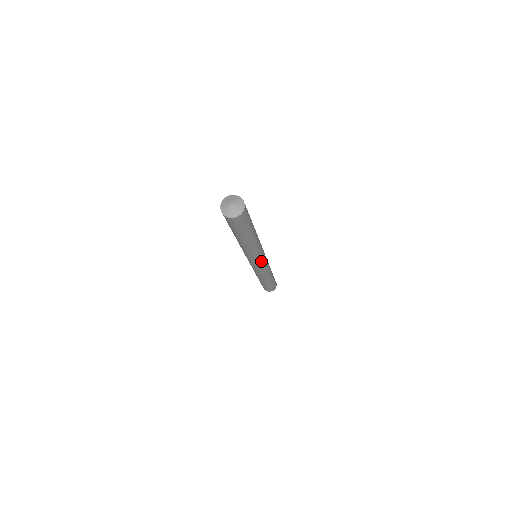
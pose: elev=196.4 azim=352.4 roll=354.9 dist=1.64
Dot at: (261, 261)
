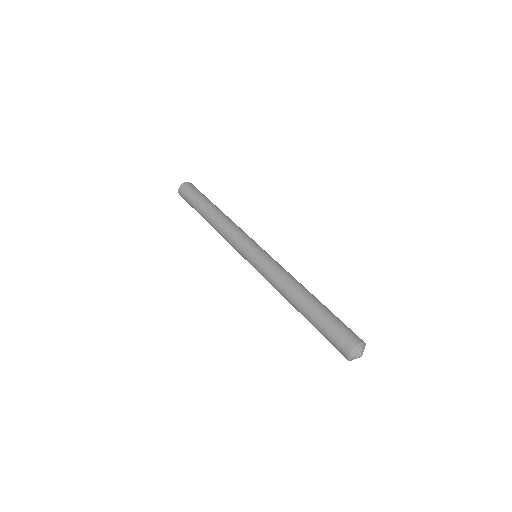
Dot at: occluded
